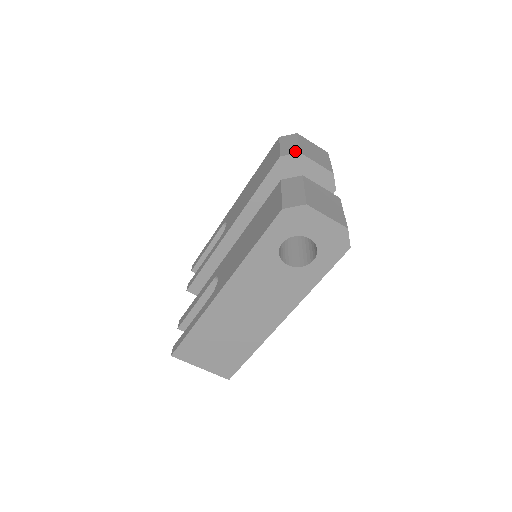
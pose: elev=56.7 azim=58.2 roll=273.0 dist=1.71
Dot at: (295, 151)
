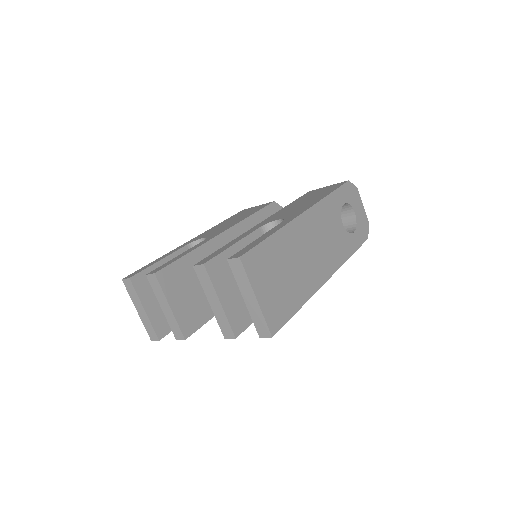
Dot at: occluded
